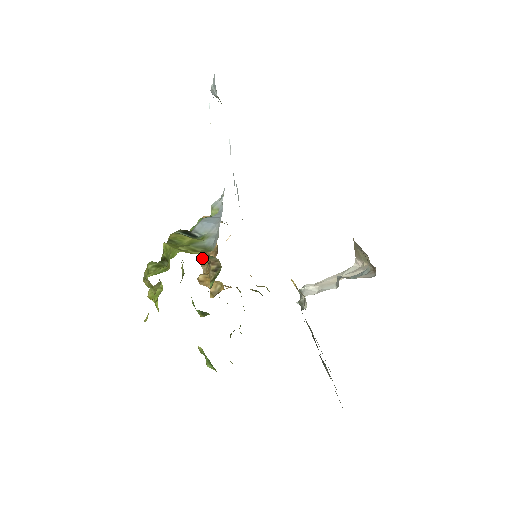
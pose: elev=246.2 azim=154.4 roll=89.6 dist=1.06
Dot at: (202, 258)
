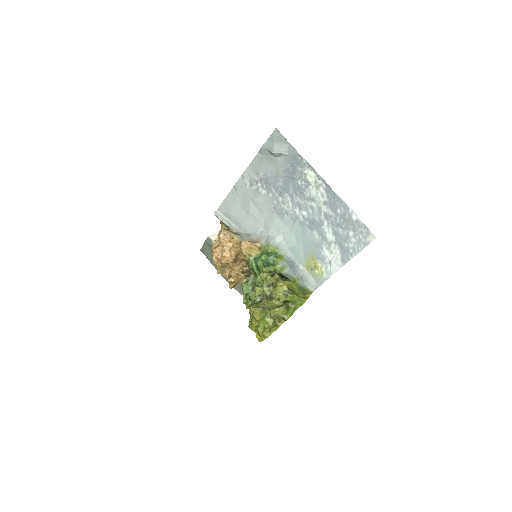
Dot at: (224, 263)
